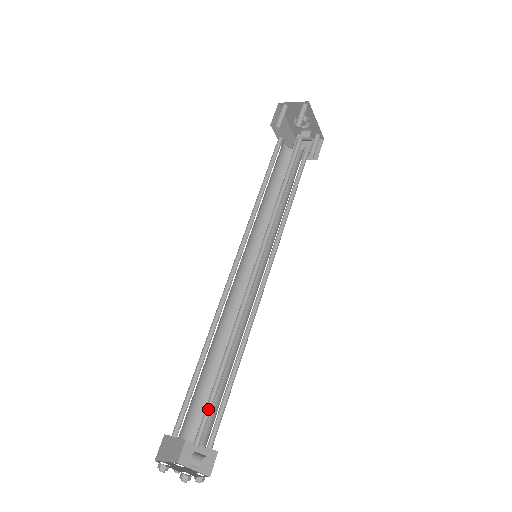
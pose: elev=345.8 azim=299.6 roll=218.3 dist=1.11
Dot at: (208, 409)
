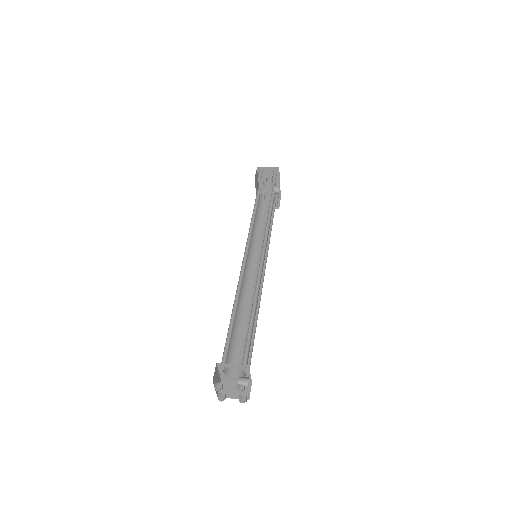
Dot at: (247, 345)
